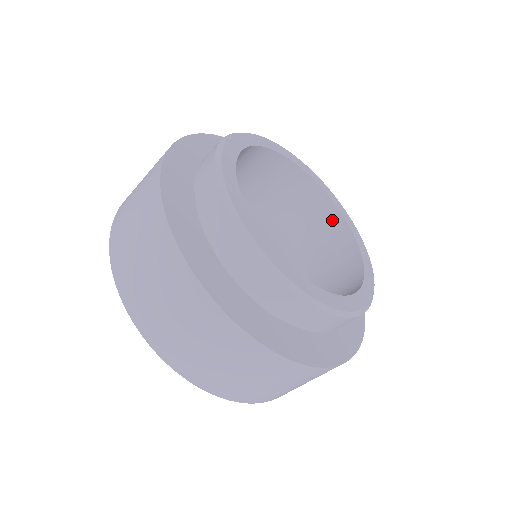
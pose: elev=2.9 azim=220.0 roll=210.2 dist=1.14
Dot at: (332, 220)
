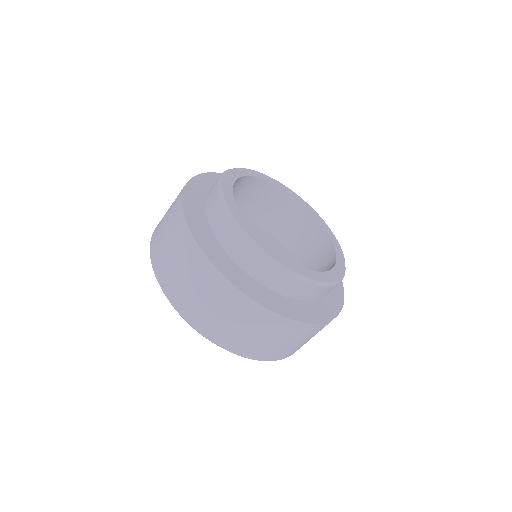
Dot at: (290, 204)
